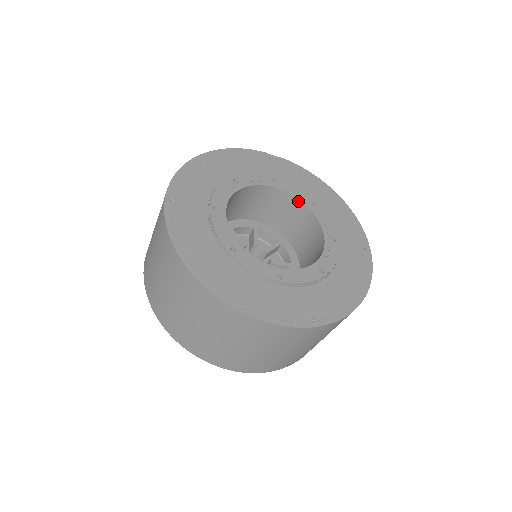
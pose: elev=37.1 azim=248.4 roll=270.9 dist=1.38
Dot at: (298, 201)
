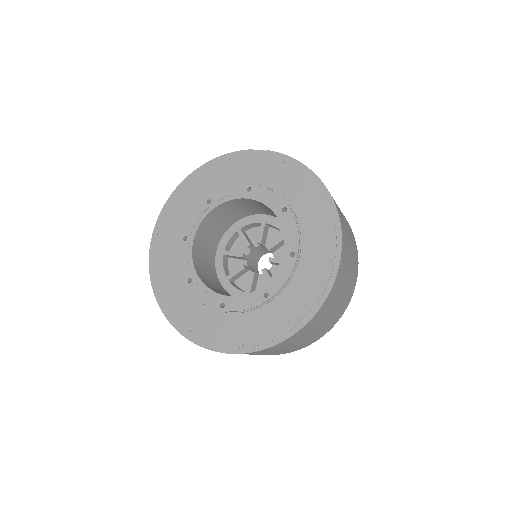
Dot at: (270, 209)
